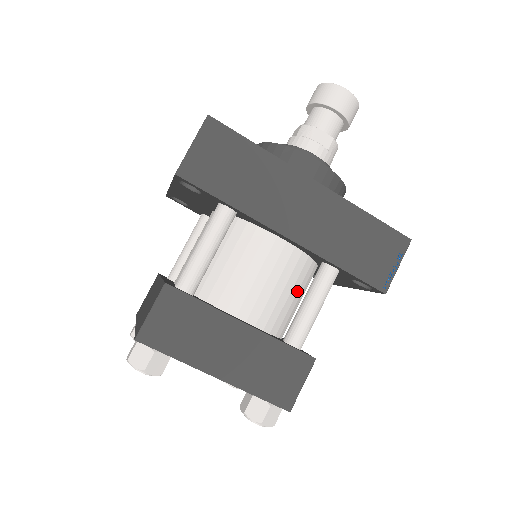
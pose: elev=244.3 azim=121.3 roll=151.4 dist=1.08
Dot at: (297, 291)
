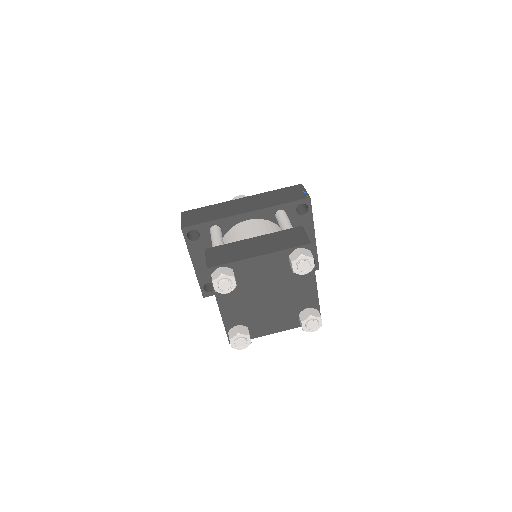
Dot at: occluded
